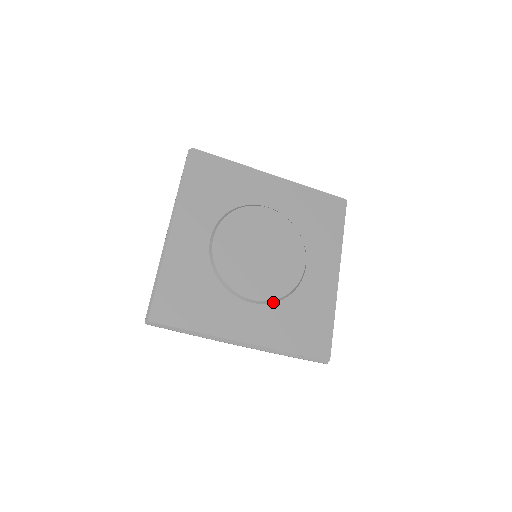
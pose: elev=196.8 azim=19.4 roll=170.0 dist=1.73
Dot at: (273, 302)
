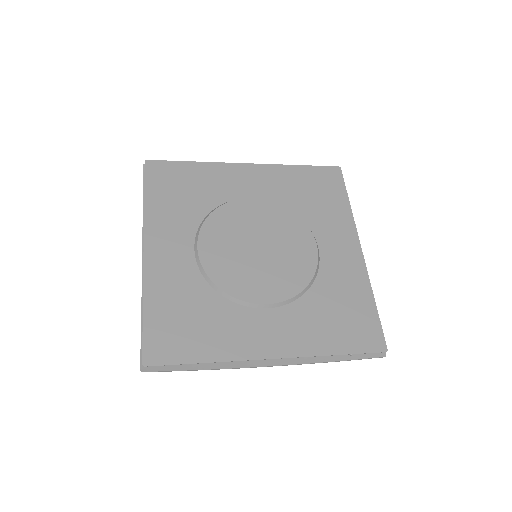
Dot at: (293, 300)
